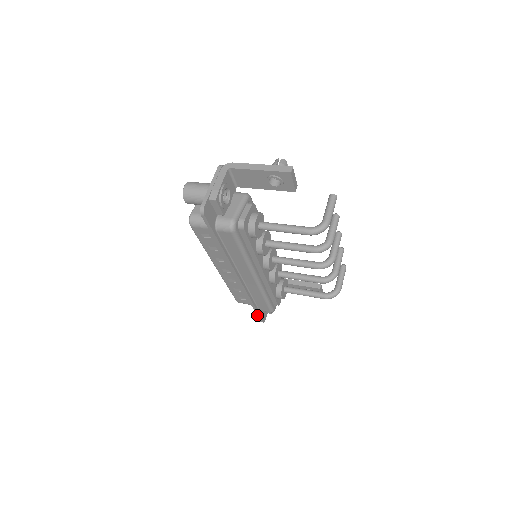
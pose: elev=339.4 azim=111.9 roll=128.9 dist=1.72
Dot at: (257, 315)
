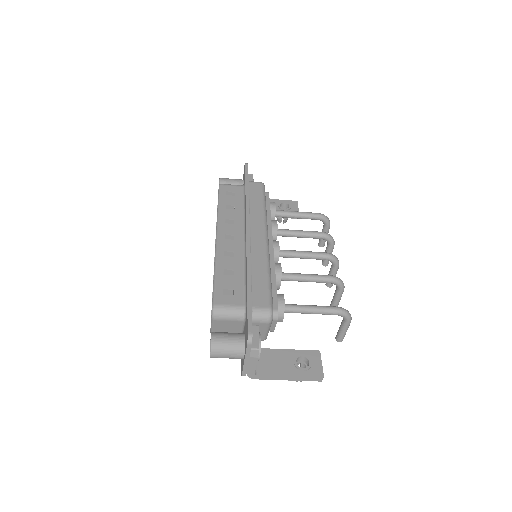
Dot at: (247, 312)
